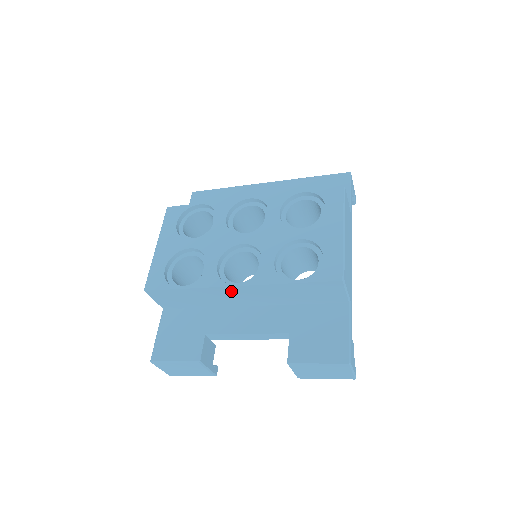
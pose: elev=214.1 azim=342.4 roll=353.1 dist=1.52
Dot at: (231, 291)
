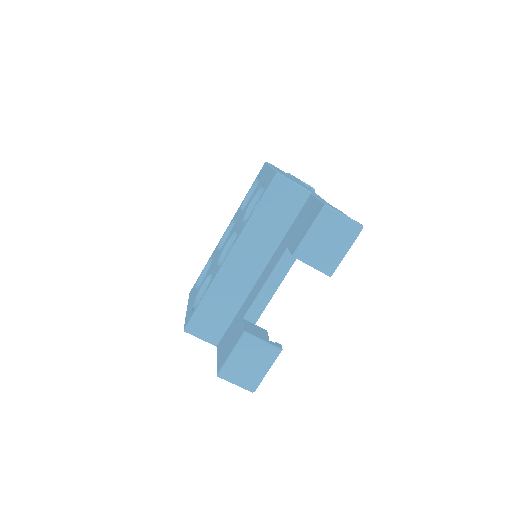
Dot at: (232, 266)
